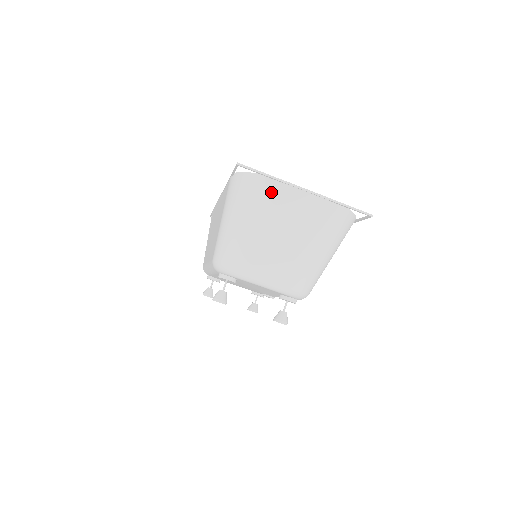
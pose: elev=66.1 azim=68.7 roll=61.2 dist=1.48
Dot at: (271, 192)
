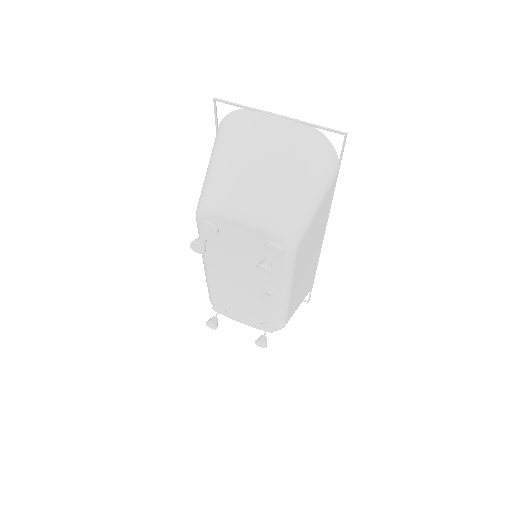
Dot at: (245, 121)
